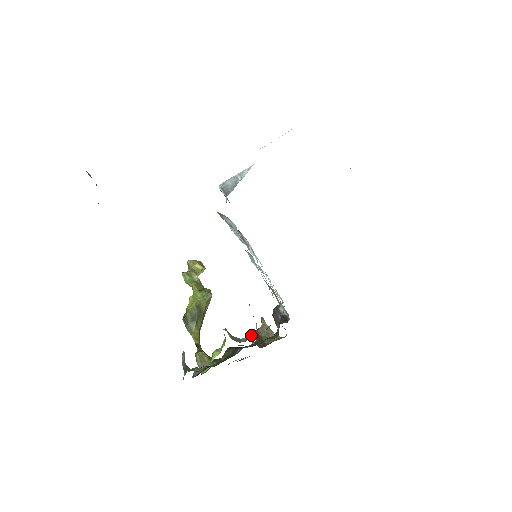
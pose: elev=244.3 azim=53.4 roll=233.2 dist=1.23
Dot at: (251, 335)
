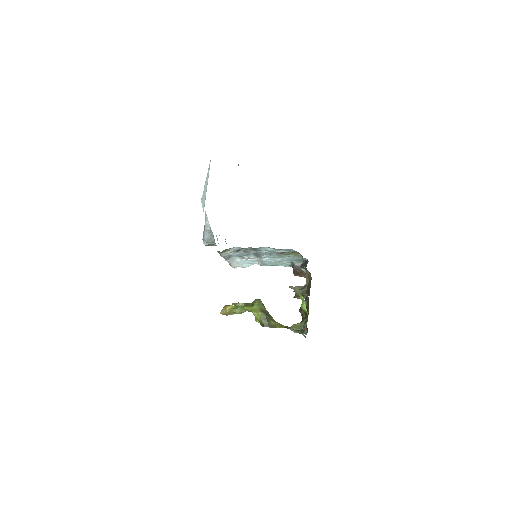
Dot at: (307, 277)
